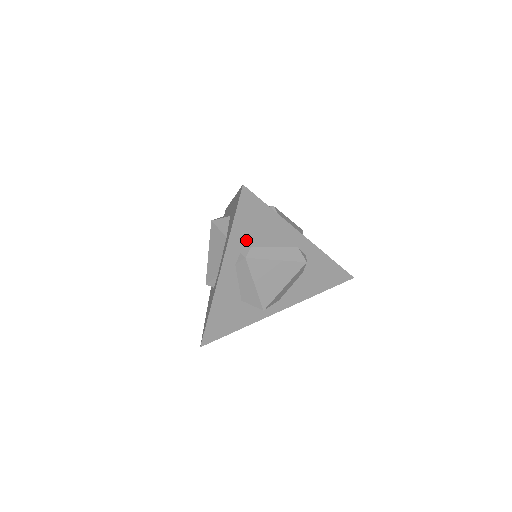
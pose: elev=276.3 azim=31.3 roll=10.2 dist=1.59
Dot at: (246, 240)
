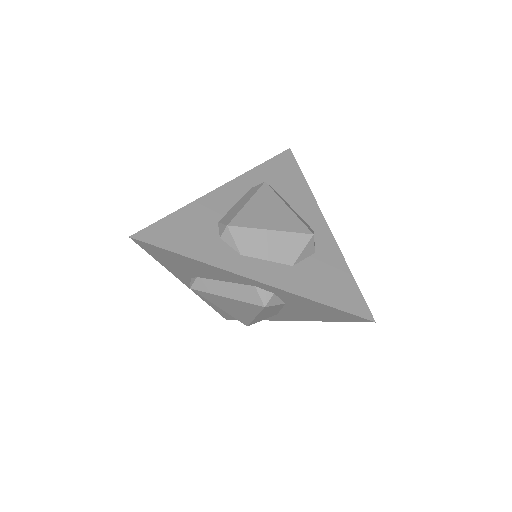
Dot at: (185, 272)
